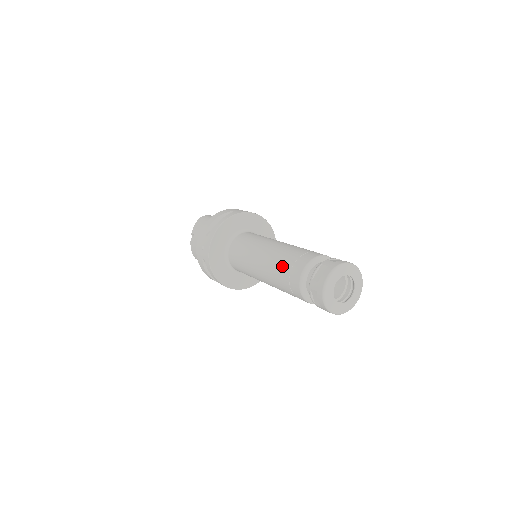
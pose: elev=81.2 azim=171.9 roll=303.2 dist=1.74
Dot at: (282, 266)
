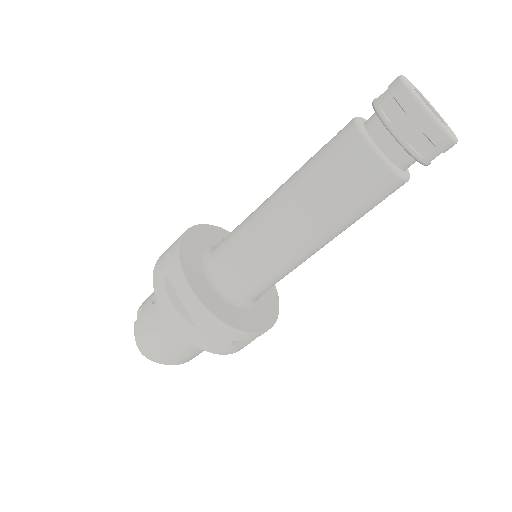
Dot at: (315, 154)
